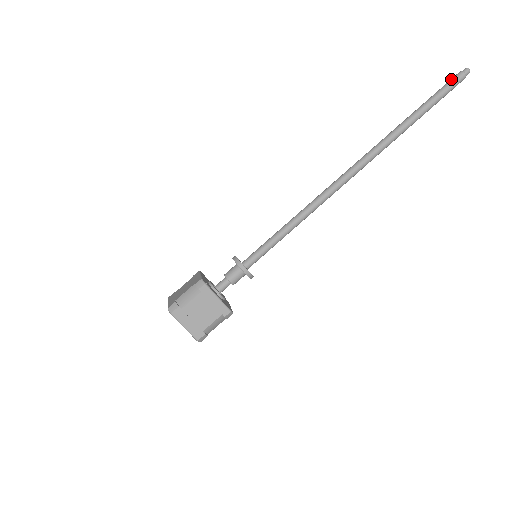
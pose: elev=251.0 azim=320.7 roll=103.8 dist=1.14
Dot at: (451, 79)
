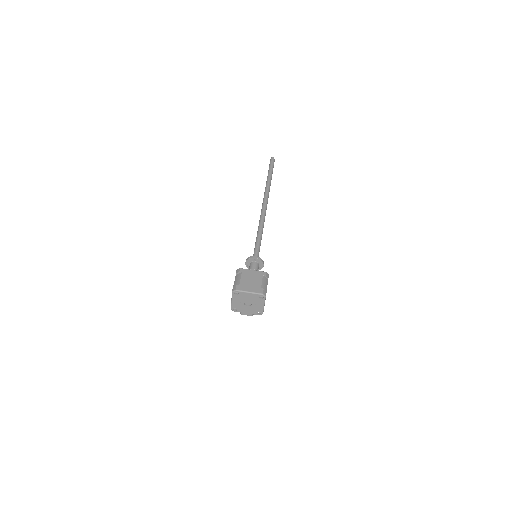
Dot at: occluded
